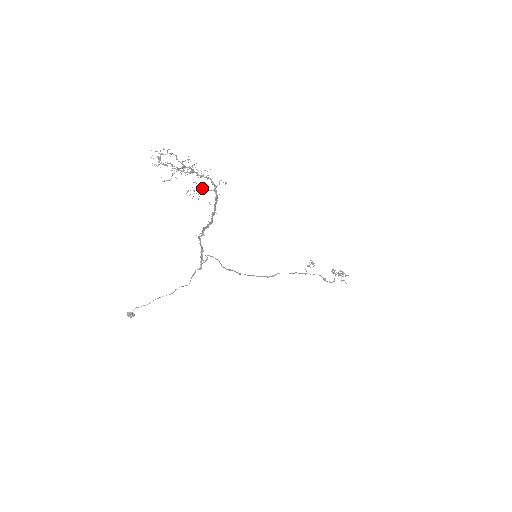
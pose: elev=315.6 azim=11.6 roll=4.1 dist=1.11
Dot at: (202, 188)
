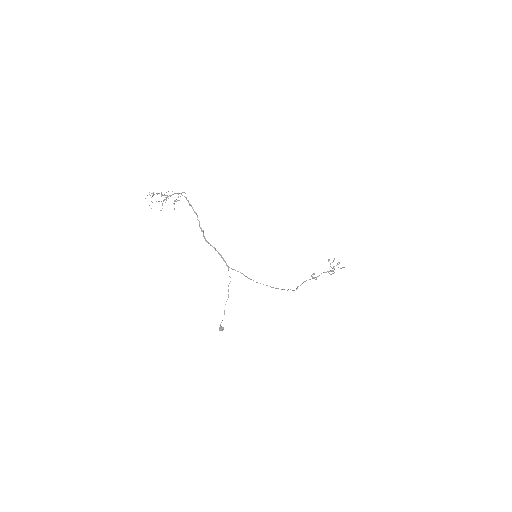
Dot at: occluded
